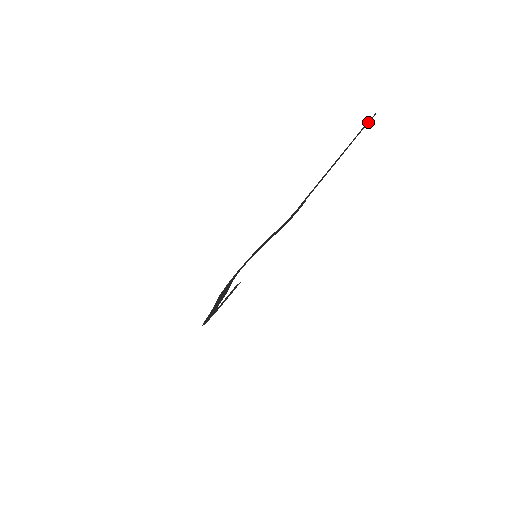
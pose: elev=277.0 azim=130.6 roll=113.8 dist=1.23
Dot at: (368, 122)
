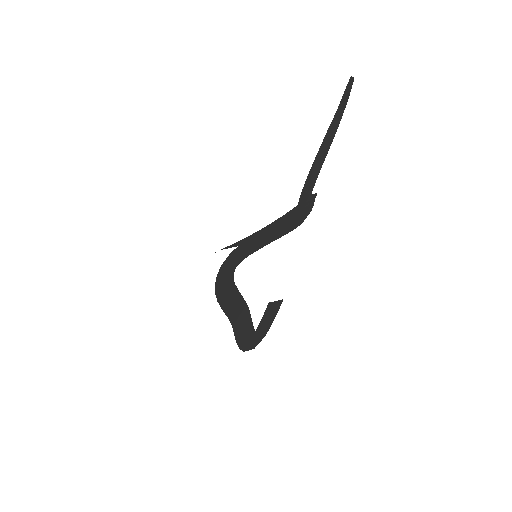
Dot at: (349, 90)
